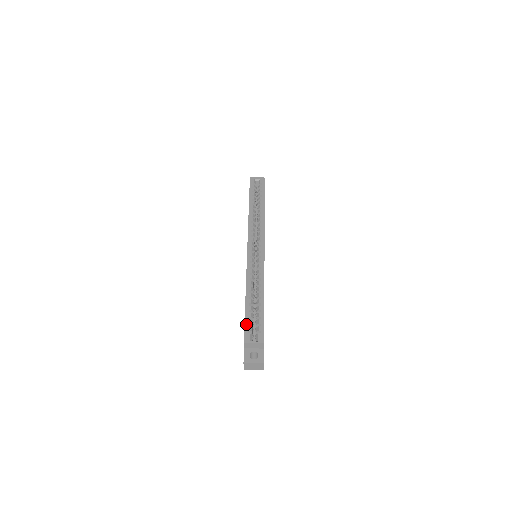
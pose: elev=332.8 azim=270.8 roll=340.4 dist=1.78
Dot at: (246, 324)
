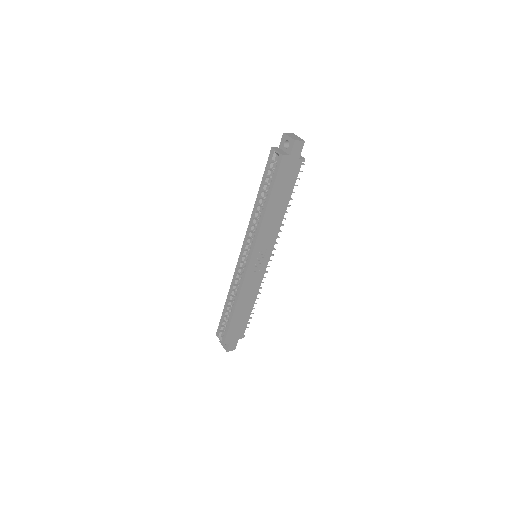
Dot at: (220, 323)
